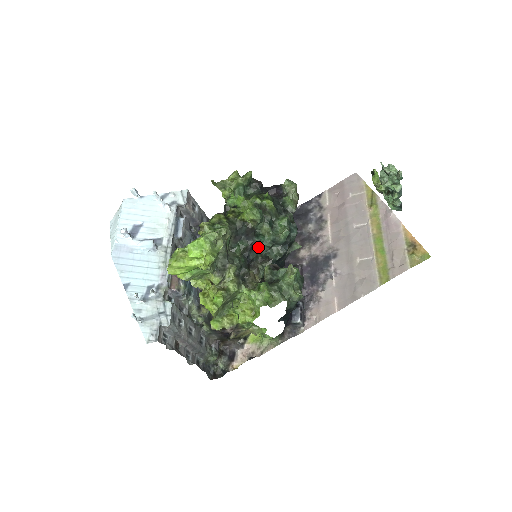
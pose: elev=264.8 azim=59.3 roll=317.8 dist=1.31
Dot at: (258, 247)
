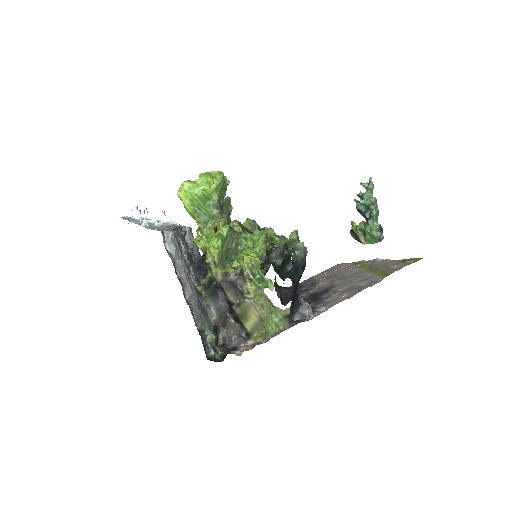
Dot at: occluded
